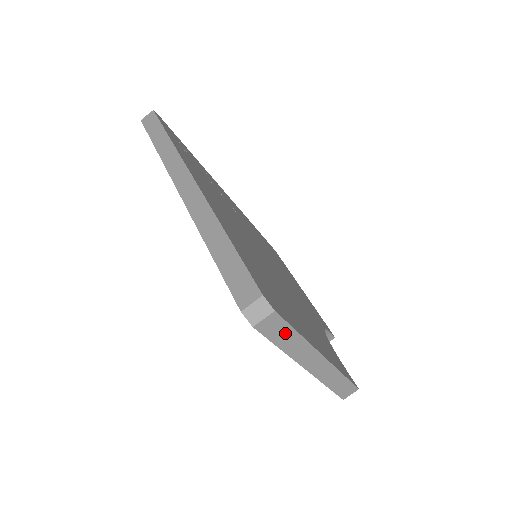
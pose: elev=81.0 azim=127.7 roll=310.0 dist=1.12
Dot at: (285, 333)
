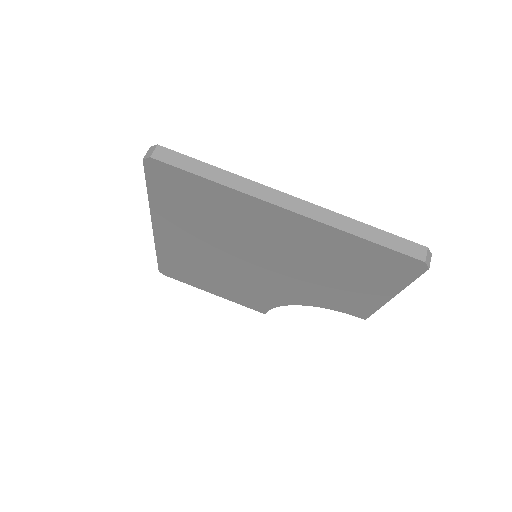
Dot at: occluded
